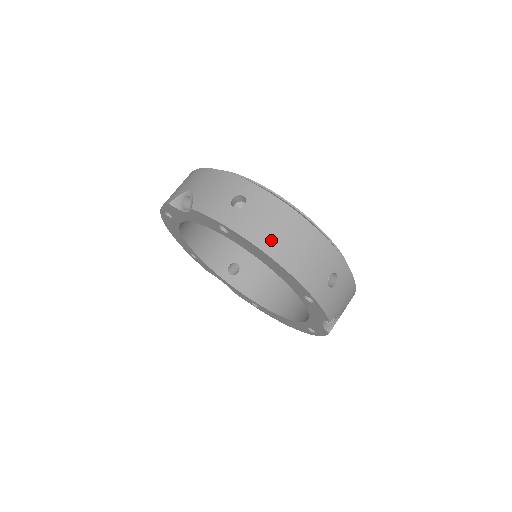
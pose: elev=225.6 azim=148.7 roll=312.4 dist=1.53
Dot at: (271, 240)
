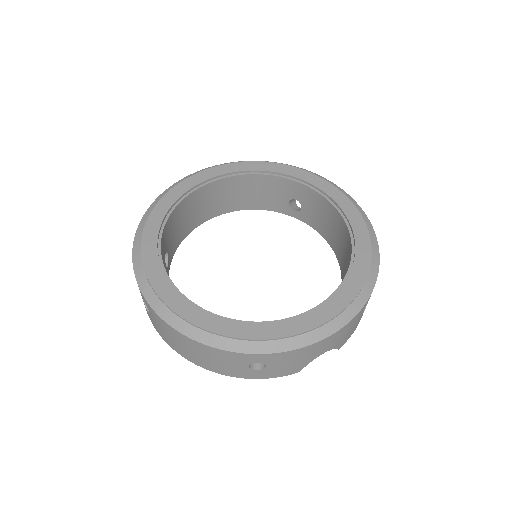
Dot at: (177, 347)
